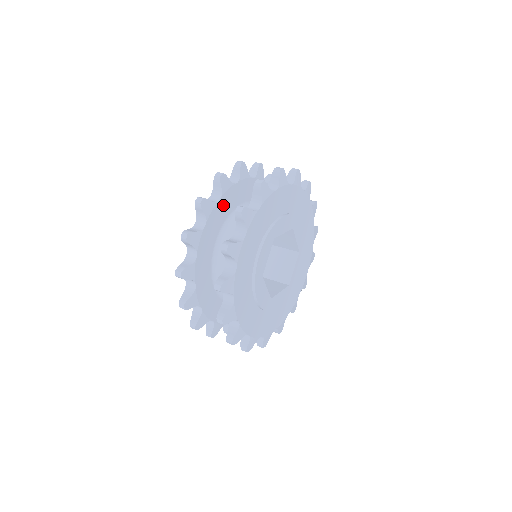
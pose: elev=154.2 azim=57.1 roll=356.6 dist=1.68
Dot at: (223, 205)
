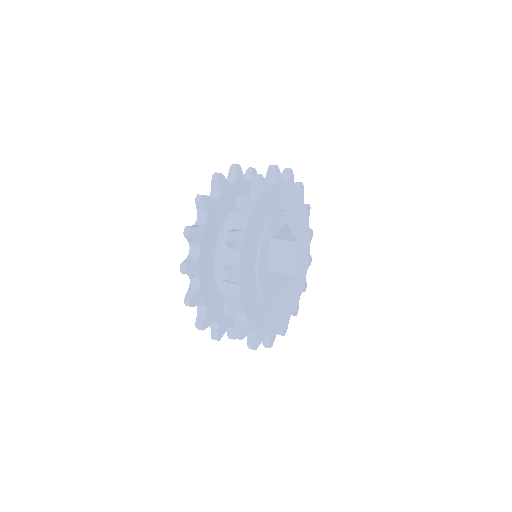
Dot at: (248, 189)
